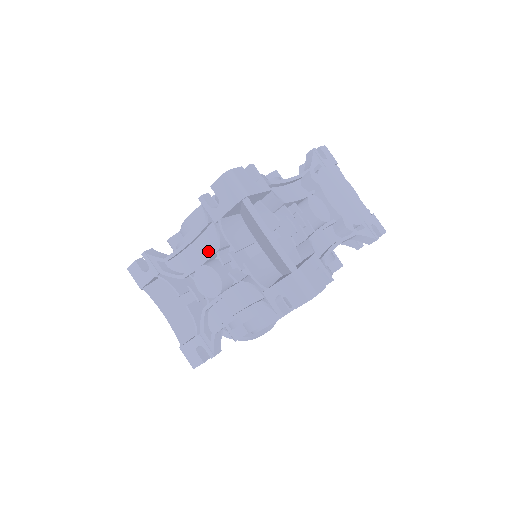
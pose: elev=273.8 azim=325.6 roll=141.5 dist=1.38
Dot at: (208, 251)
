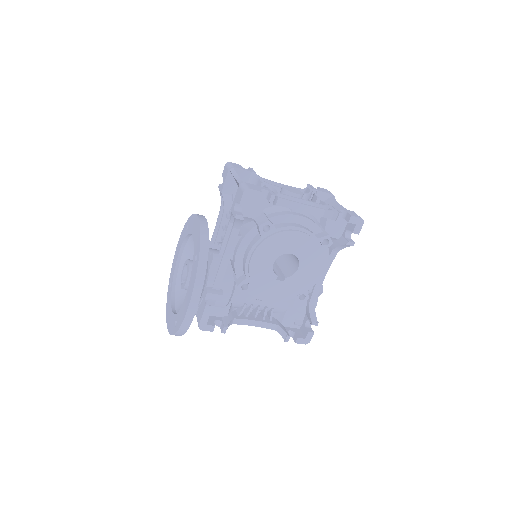
Dot at: occluded
